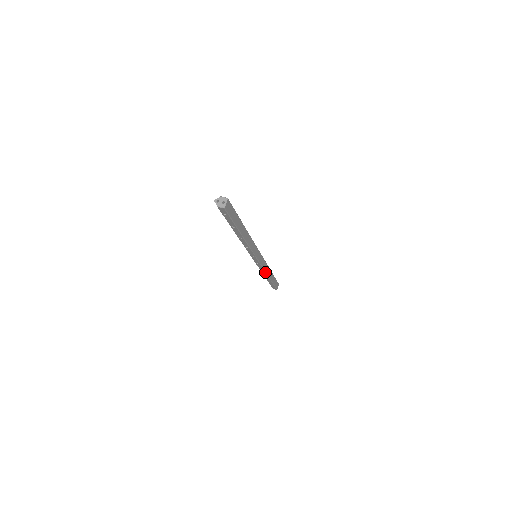
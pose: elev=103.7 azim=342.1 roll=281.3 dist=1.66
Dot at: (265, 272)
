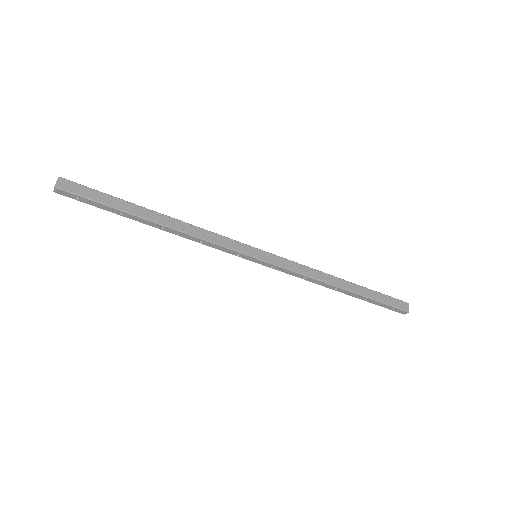
Dot at: (314, 279)
